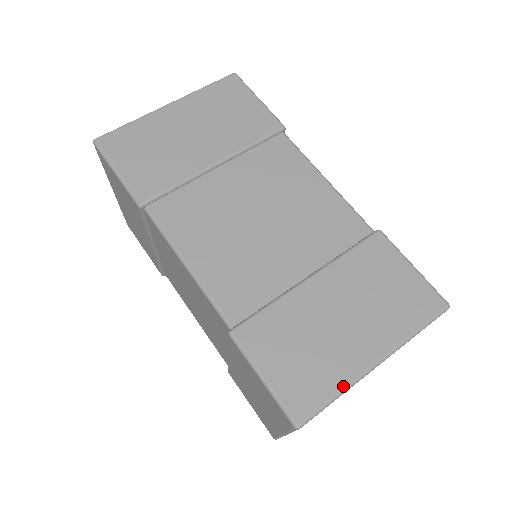
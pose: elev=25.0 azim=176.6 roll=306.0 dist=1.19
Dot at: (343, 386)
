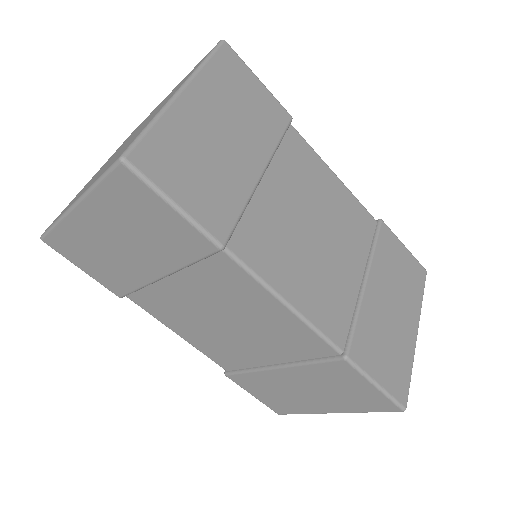
Dot at: (412, 362)
